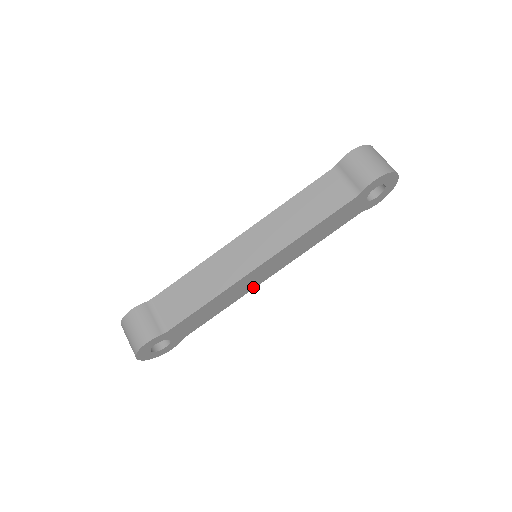
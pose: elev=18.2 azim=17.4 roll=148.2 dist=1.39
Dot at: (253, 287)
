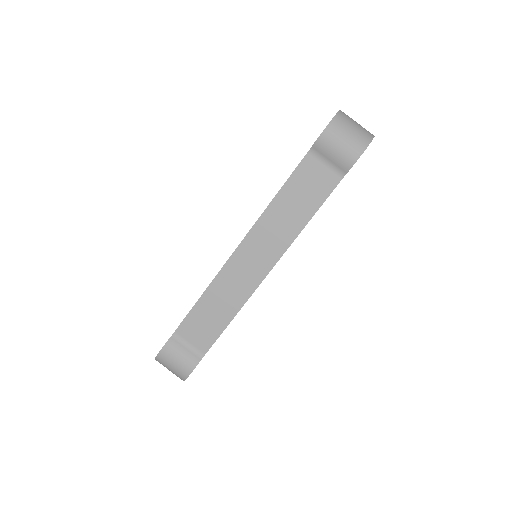
Dot at: occluded
